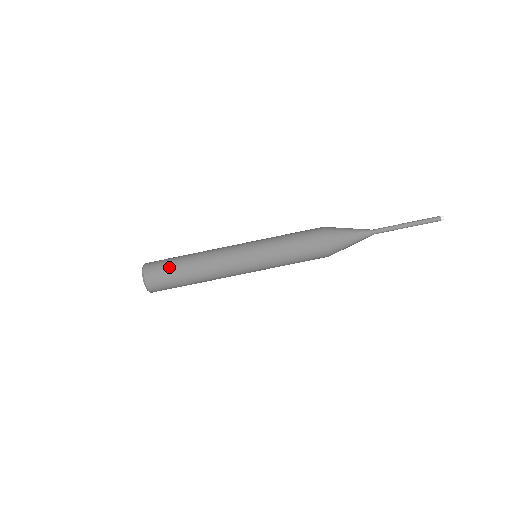
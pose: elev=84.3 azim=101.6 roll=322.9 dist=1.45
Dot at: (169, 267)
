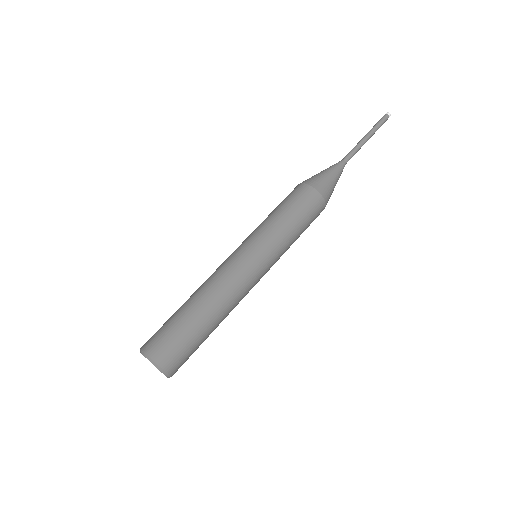
Dot at: (175, 329)
